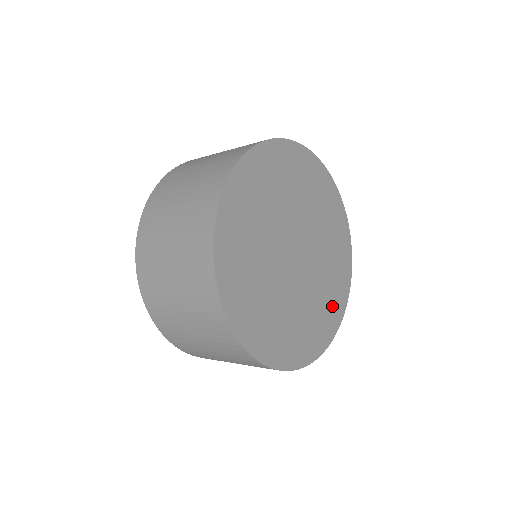
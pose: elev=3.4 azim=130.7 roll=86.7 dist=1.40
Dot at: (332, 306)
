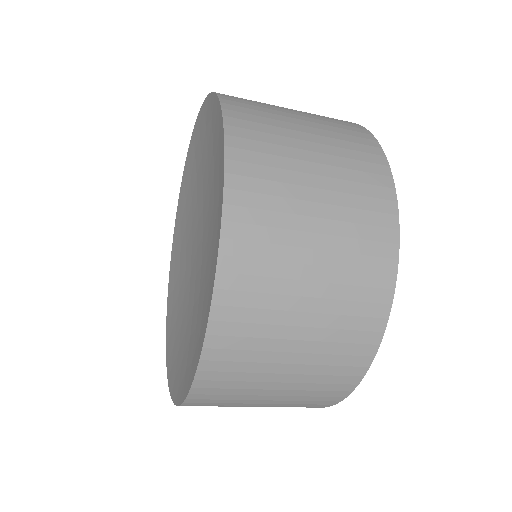
Dot at: occluded
